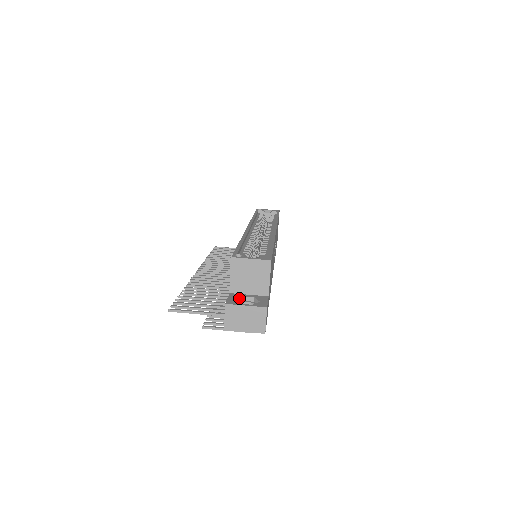
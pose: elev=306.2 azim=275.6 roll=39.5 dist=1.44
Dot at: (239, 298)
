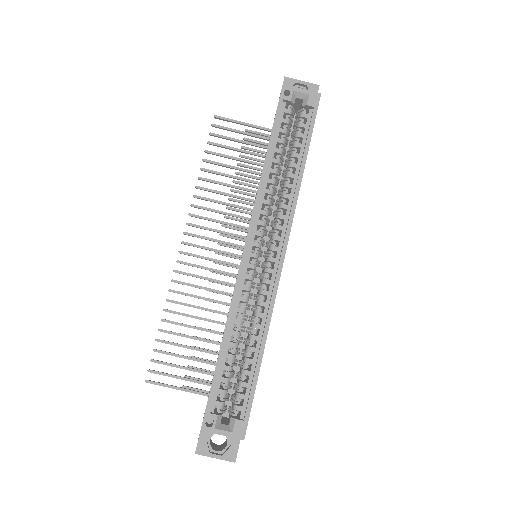
Dot at: (211, 435)
